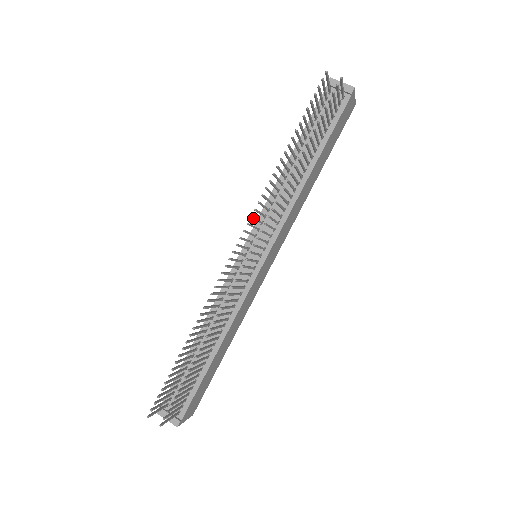
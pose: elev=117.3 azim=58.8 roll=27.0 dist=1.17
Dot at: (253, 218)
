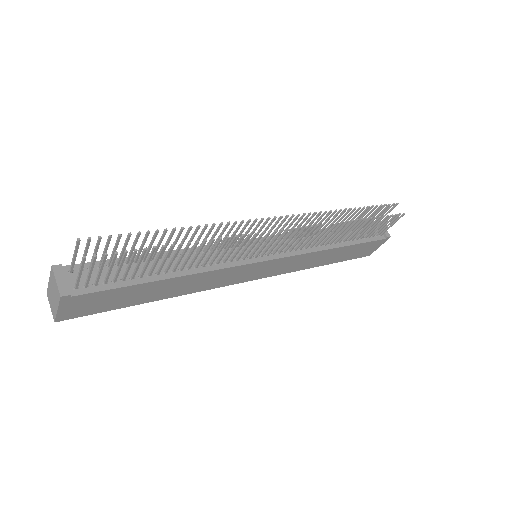
Dot at: (302, 218)
